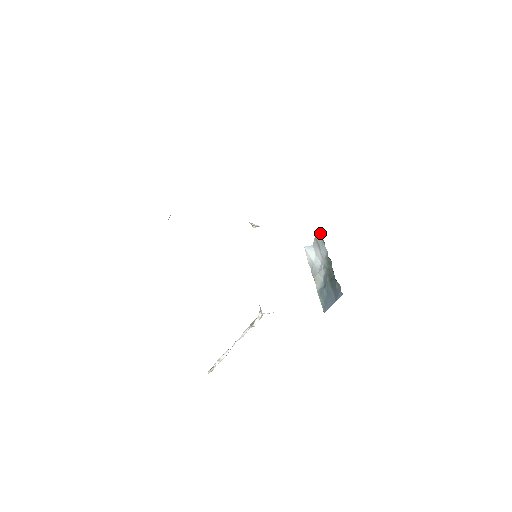
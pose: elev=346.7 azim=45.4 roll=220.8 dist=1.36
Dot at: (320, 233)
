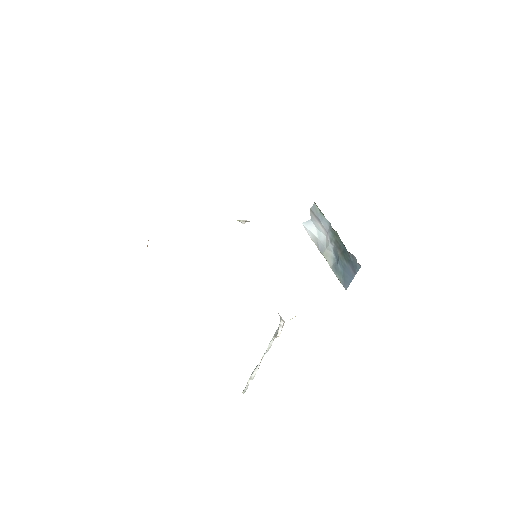
Dot at: (315, 204)
